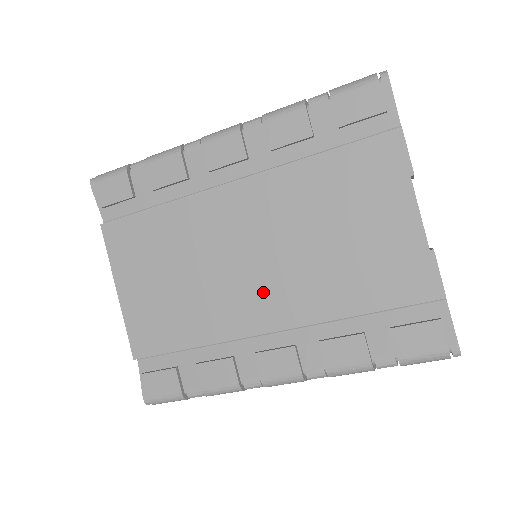
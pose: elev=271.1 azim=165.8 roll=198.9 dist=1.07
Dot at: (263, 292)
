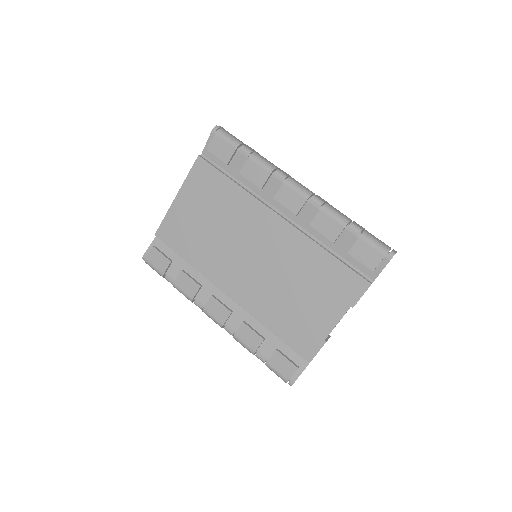
Dot at: (242, 276)
